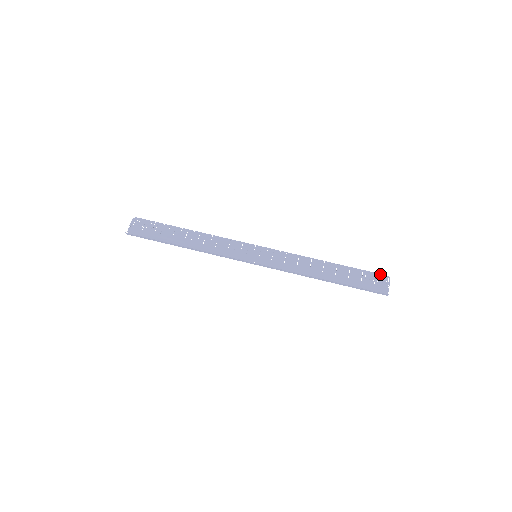
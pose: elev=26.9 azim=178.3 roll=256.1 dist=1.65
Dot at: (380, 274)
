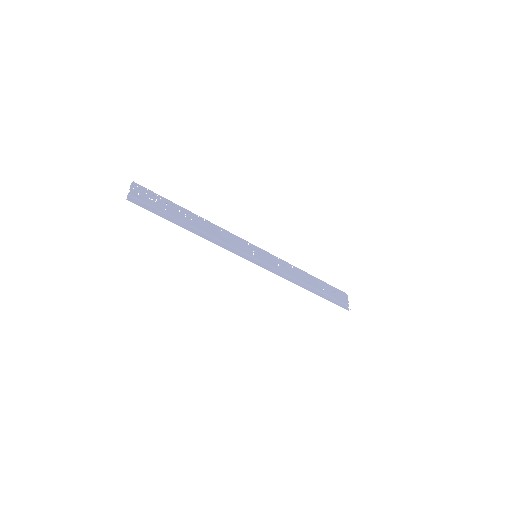
Dot at: (341, 291)
